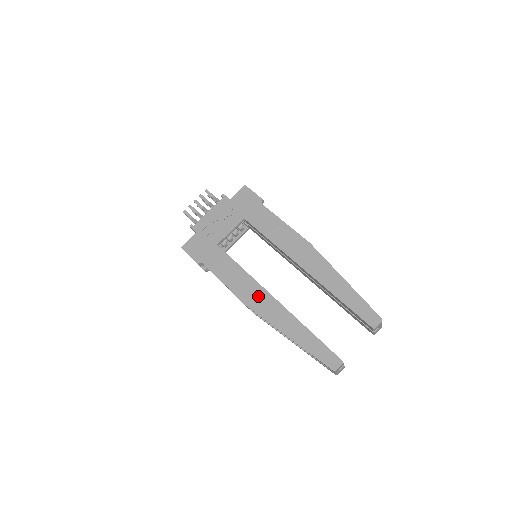
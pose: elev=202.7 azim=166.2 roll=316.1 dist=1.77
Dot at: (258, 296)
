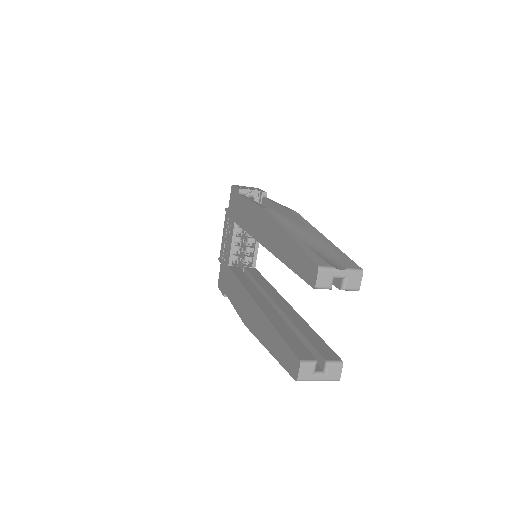
Dot at: (247, 307)
